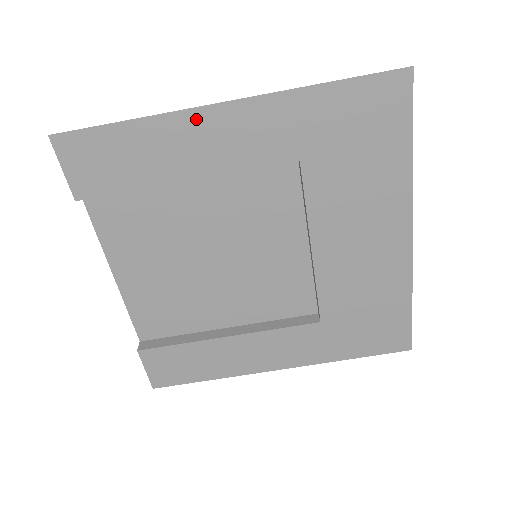
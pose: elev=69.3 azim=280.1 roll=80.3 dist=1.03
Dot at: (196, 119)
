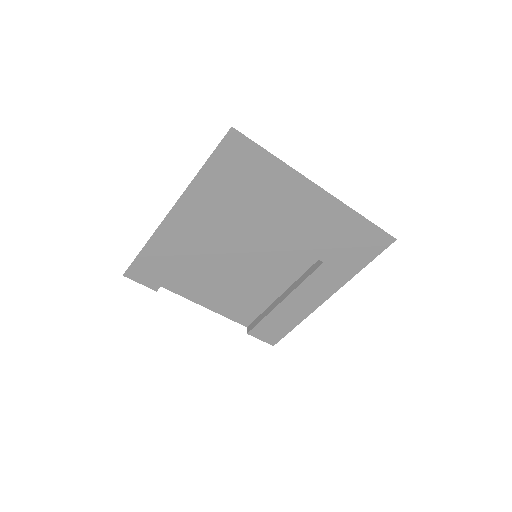
Dot at: (167, 226)
